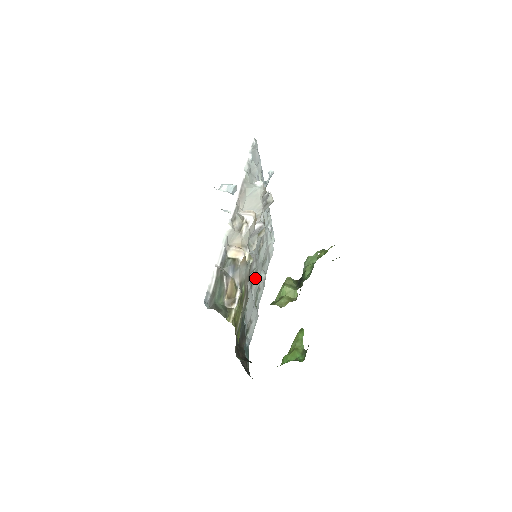
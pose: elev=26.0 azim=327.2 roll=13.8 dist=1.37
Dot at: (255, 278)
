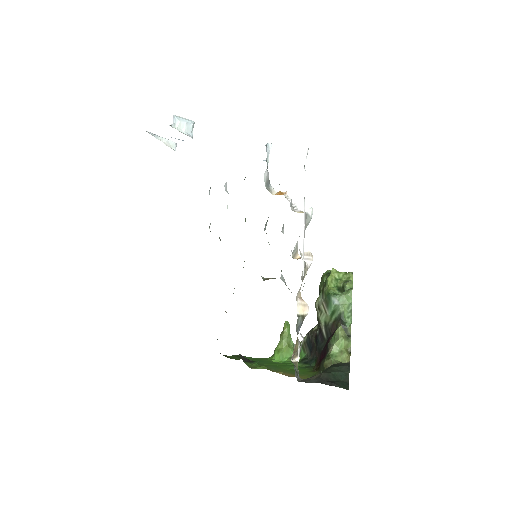
Dot at: occluded
